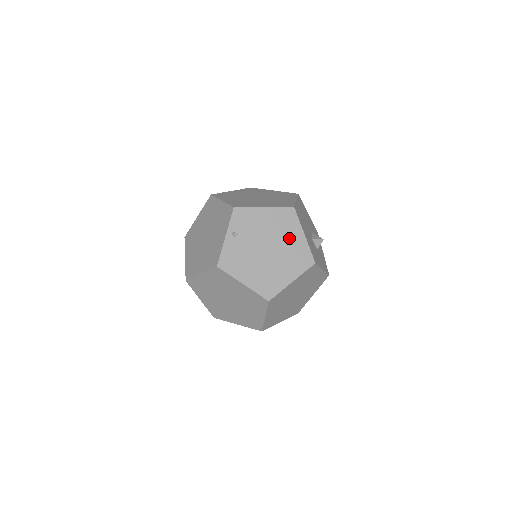
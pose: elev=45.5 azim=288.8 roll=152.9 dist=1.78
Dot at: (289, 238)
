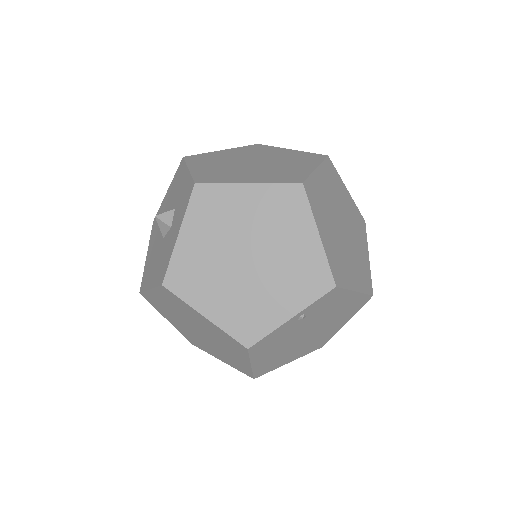
Dot at: (334, 325)
